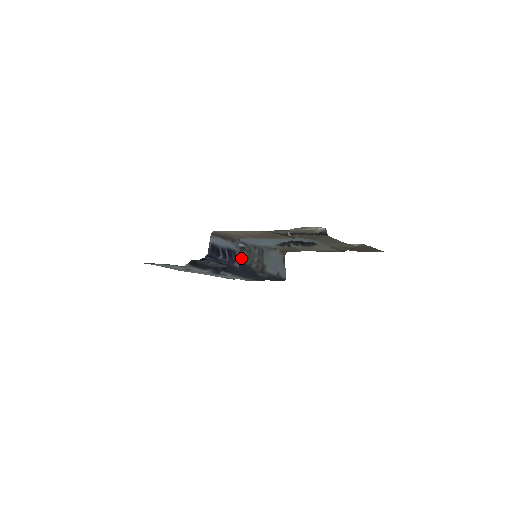
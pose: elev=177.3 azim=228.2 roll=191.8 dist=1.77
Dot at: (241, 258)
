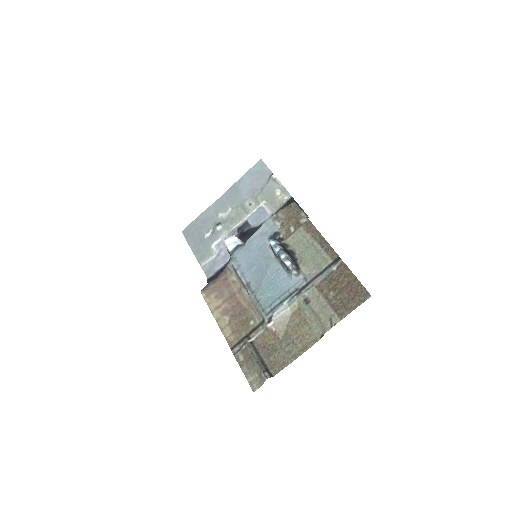
Dot at: occluded
